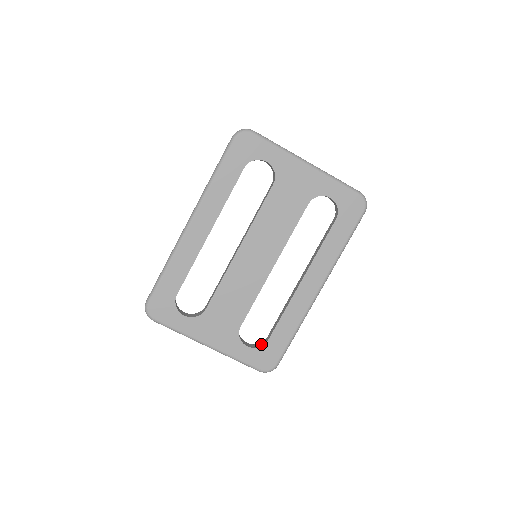
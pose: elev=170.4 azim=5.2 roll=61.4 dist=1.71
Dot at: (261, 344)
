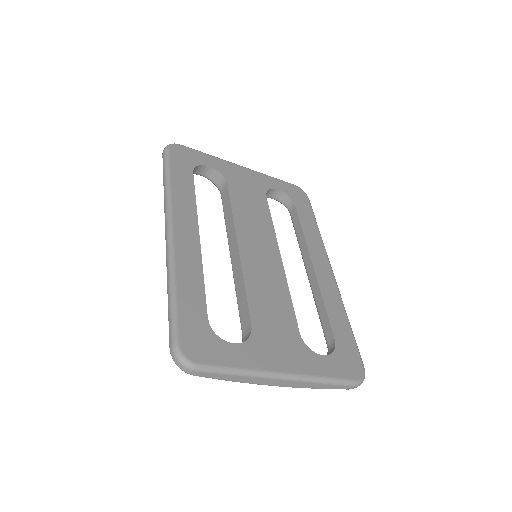
Dot at: (331, 350)
